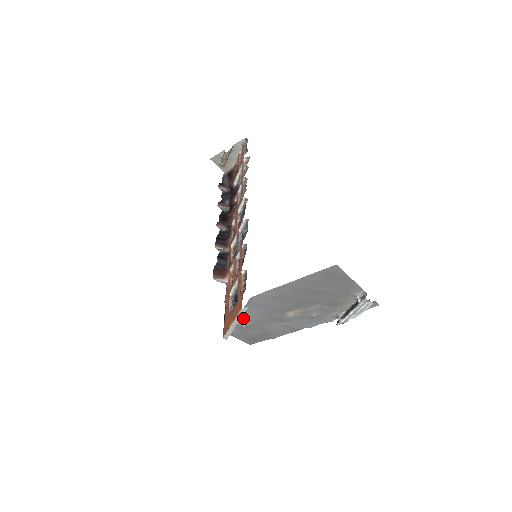
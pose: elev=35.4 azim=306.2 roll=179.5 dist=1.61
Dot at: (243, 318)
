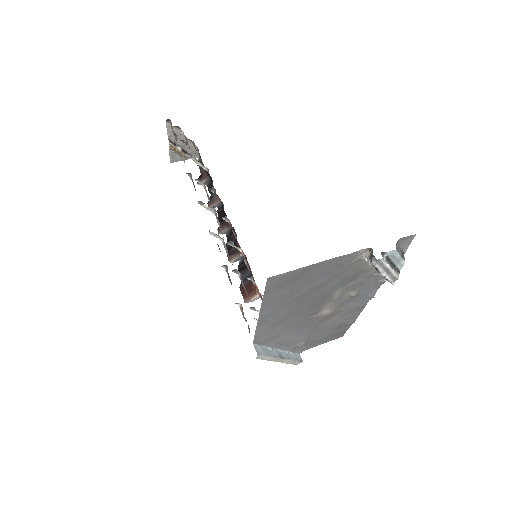
Dot at: (286, 344)
